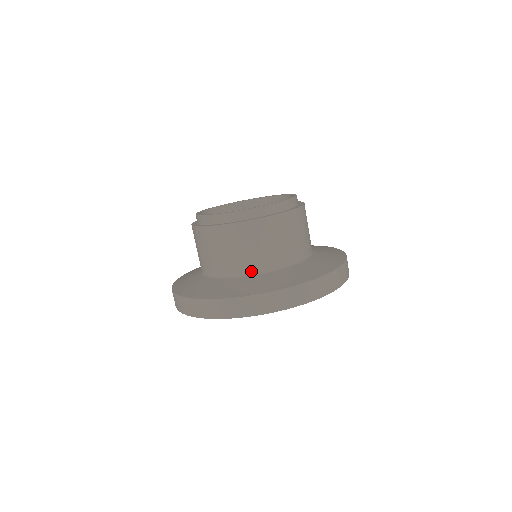
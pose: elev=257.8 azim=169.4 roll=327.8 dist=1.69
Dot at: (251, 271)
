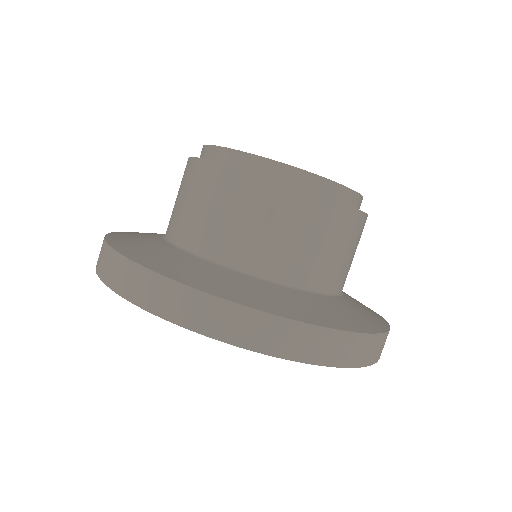
Dot at: (174, 237)
